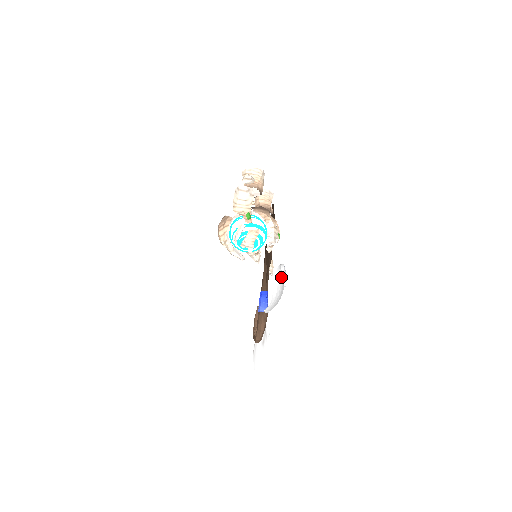
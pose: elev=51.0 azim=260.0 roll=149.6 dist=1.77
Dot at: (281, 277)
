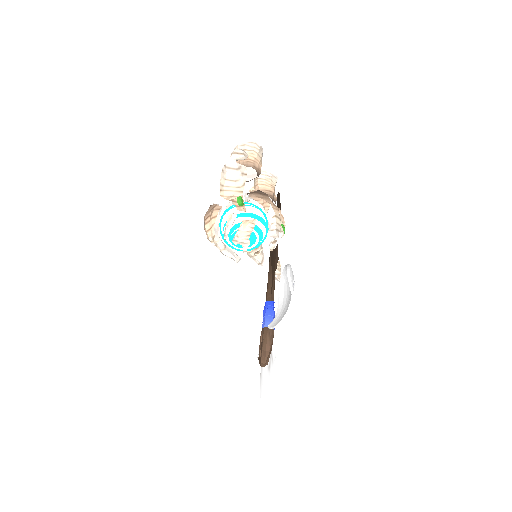
Dot at: (288, 282)
